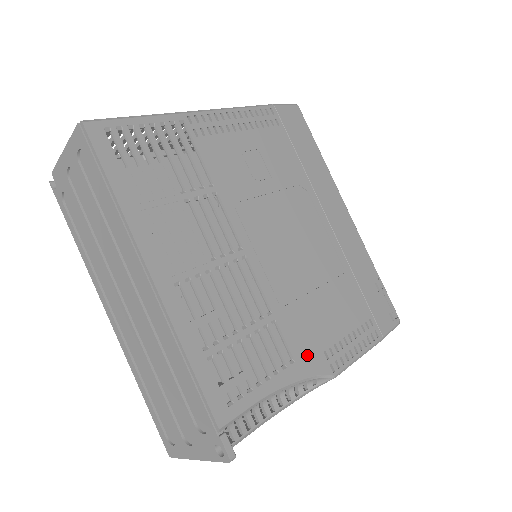
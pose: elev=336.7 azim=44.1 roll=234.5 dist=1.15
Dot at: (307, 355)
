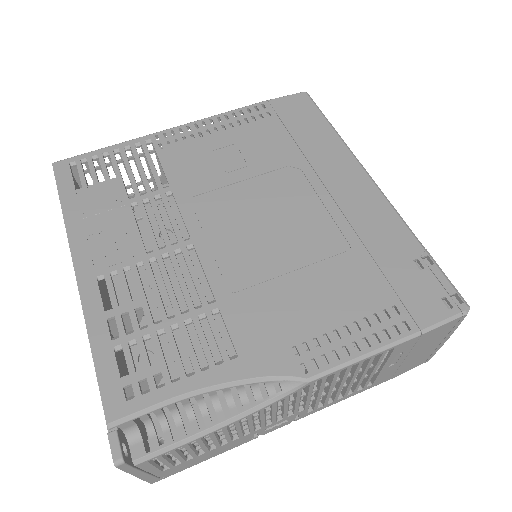
Dot at: (261, 350)
